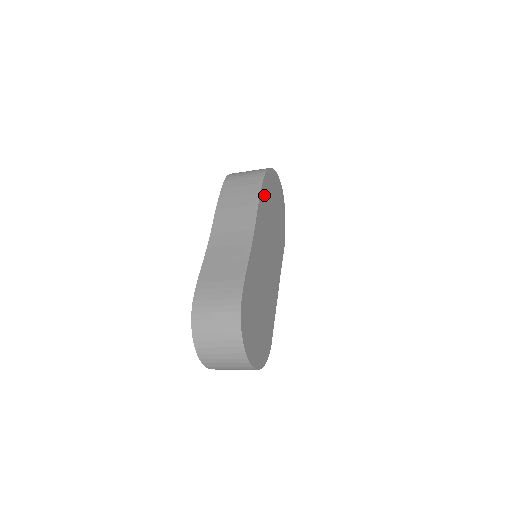
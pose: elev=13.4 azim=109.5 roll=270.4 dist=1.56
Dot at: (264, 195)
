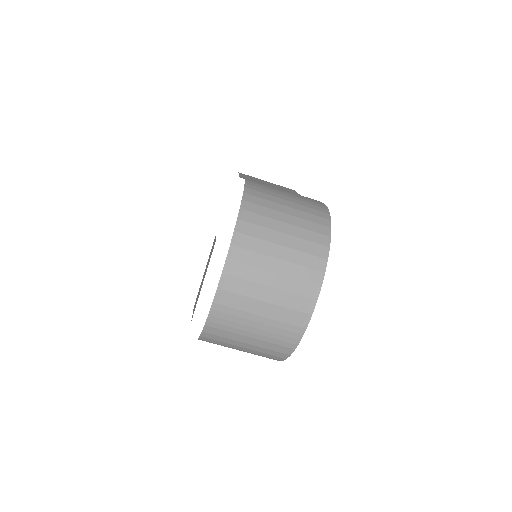
Dot at: occluded
